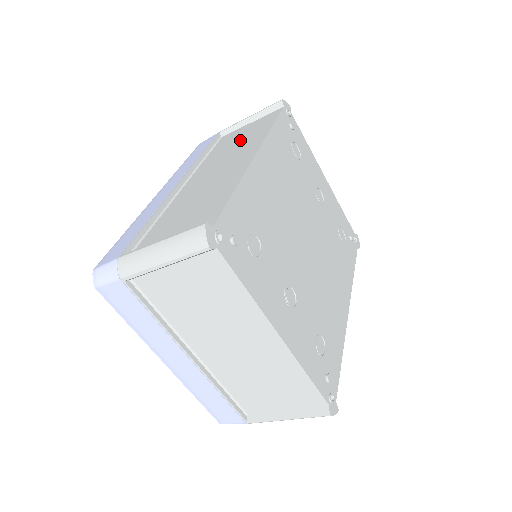
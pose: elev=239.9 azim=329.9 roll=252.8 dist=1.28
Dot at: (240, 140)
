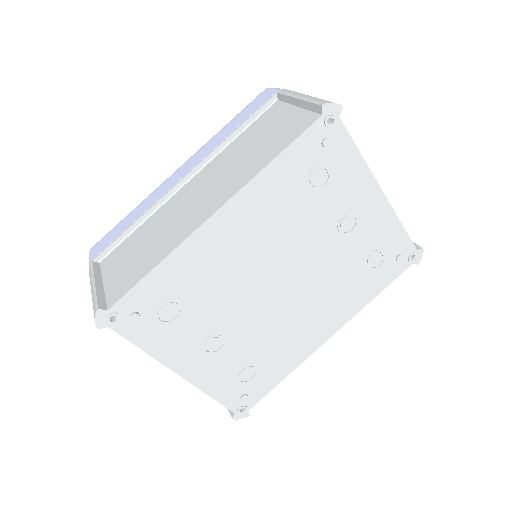
Dot at: (255, 147)
